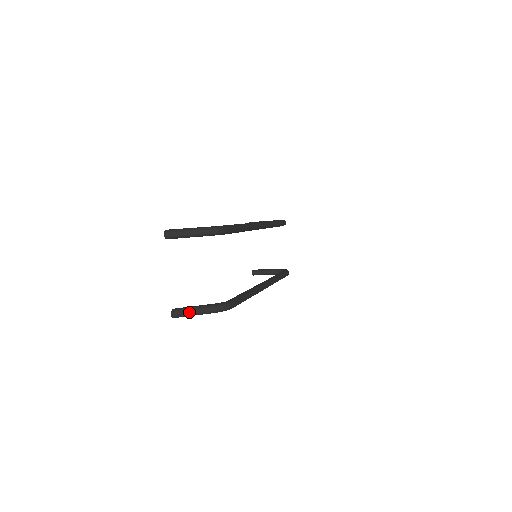
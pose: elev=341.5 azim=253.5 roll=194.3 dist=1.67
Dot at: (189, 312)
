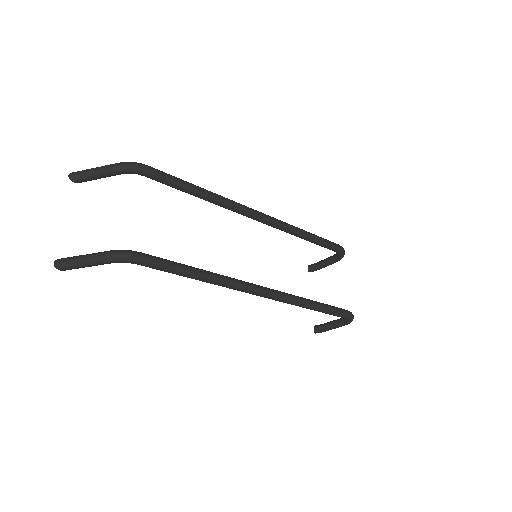
Dot at: (75, 259)
